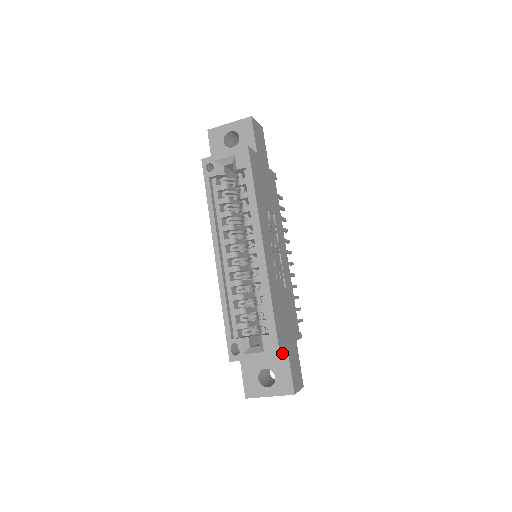
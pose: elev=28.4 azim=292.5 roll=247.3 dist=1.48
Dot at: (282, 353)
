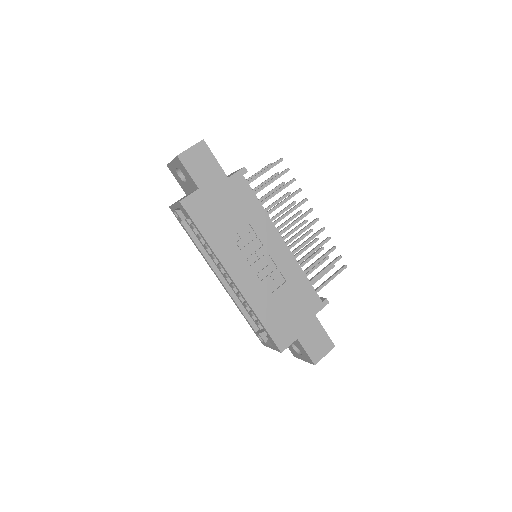
Dot at: (285, 347)
